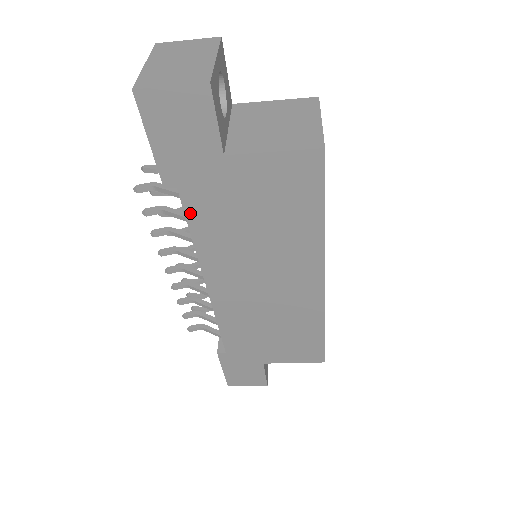
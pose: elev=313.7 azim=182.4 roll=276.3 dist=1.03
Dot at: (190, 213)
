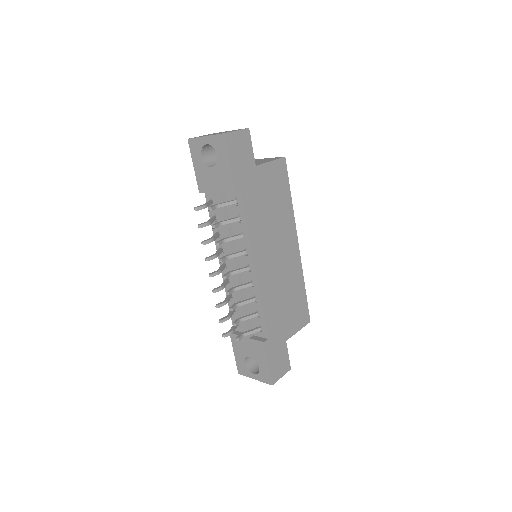
Dot at: (246, 207)
